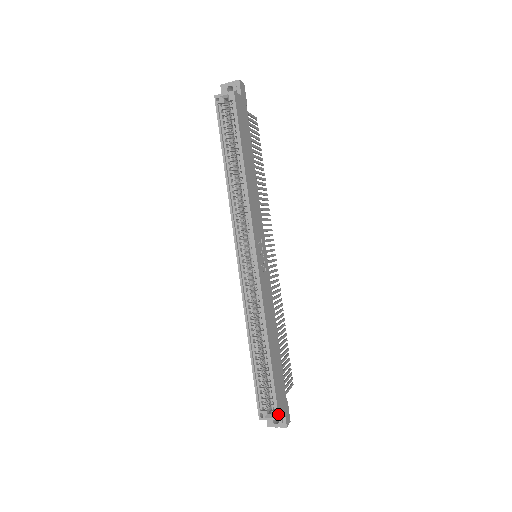
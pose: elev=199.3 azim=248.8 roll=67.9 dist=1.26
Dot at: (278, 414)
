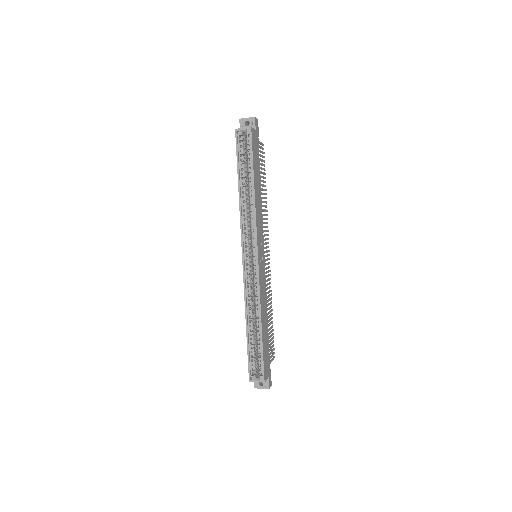
Dot at: (264, 378)
